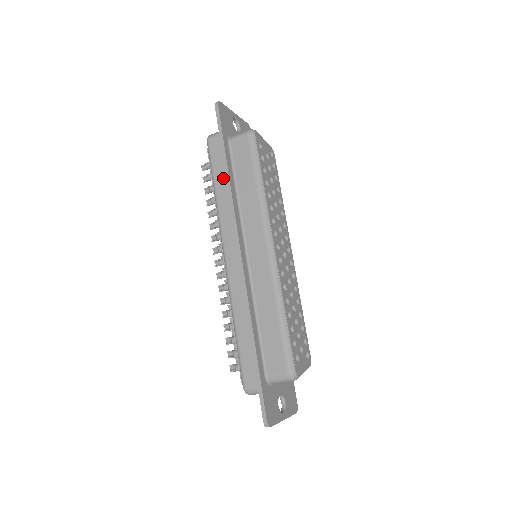
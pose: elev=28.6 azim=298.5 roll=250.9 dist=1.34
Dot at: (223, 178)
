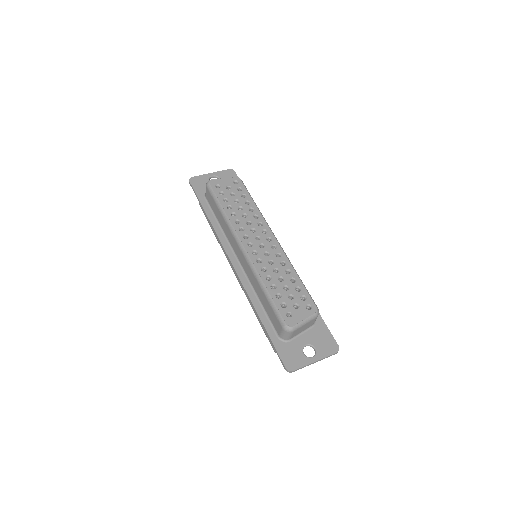
Dot at: occluded
